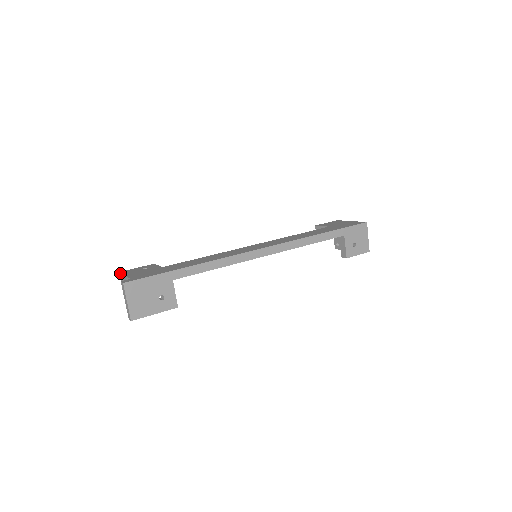
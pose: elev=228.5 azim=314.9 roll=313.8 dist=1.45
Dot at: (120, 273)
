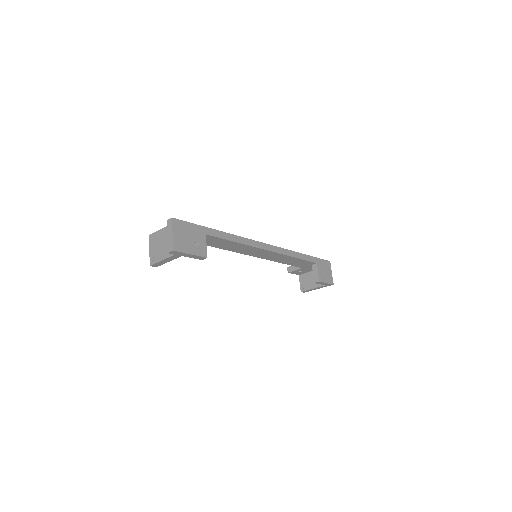
Dot at: (150, 235)
